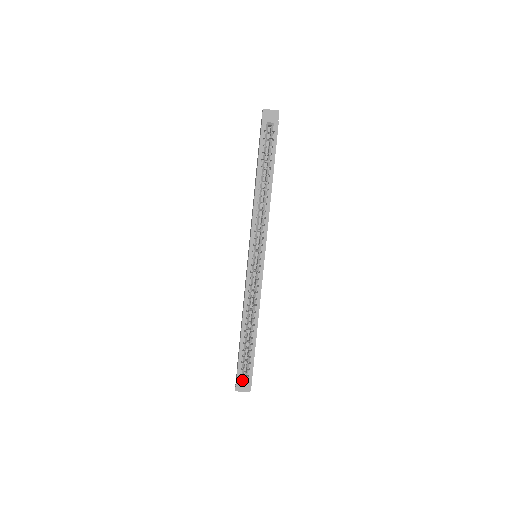
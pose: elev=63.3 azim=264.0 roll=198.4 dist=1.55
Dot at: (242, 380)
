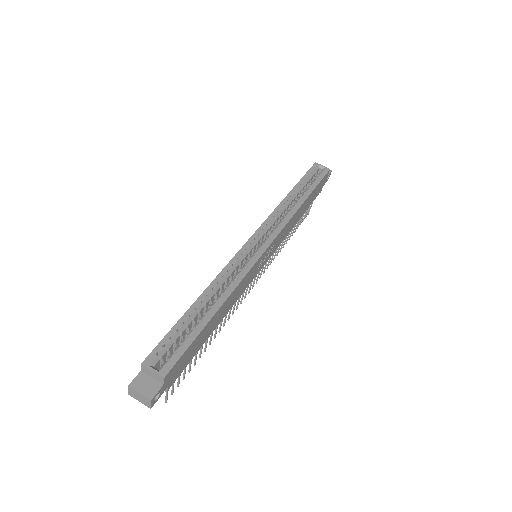
Dot at: (154, 365)
